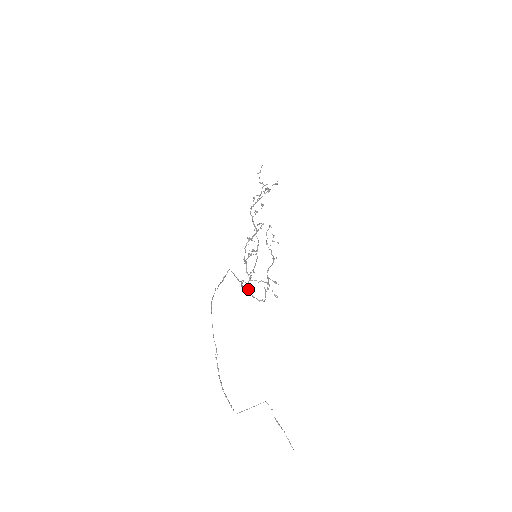
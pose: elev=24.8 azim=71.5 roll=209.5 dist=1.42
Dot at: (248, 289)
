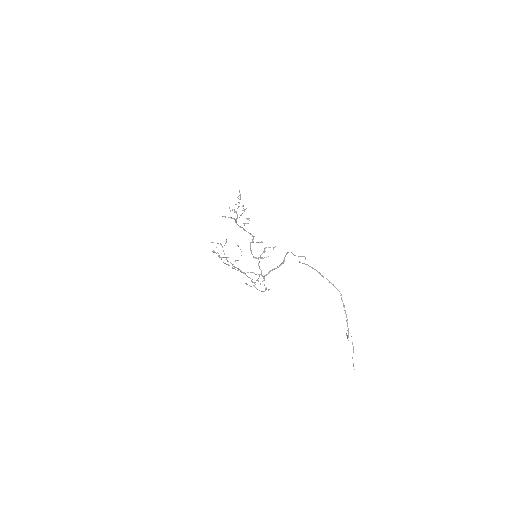
Dot at: occluded
